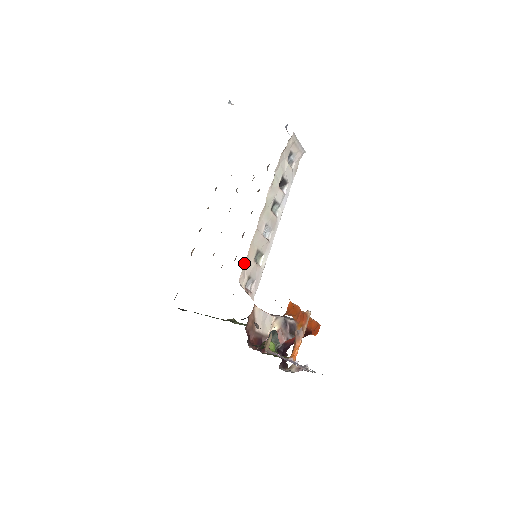
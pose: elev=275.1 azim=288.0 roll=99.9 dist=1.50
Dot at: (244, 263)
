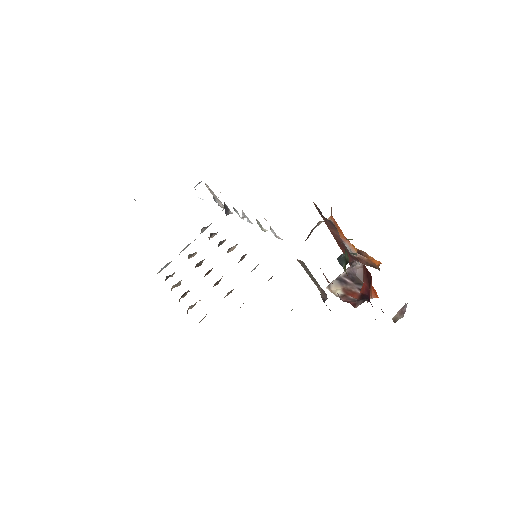
Dot at: occluded
